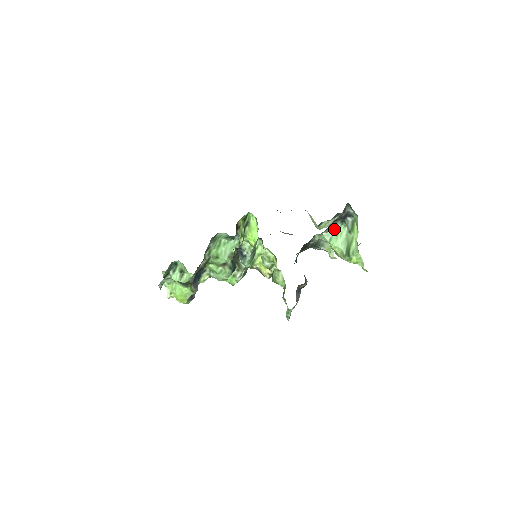
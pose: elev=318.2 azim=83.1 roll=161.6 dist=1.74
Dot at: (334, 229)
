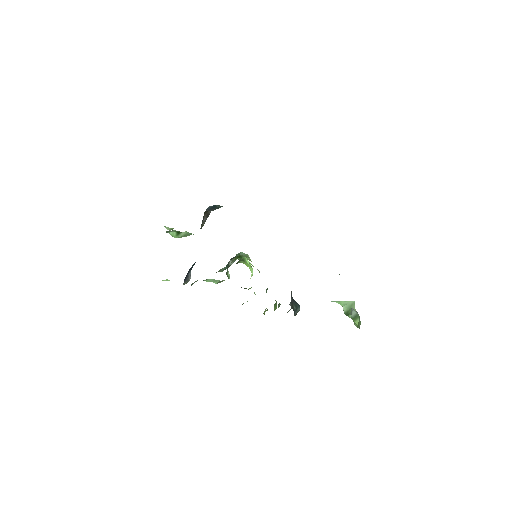
Dot at: occluded
